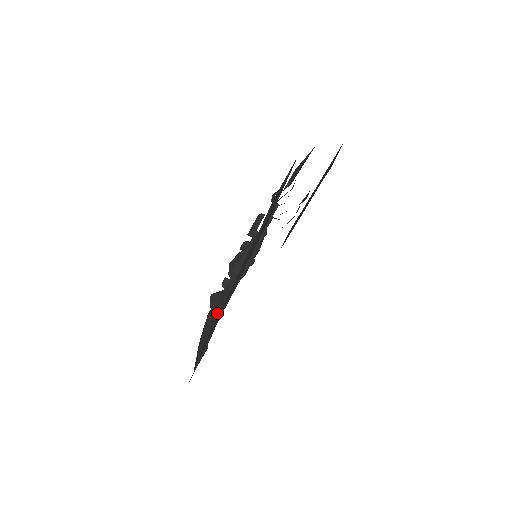
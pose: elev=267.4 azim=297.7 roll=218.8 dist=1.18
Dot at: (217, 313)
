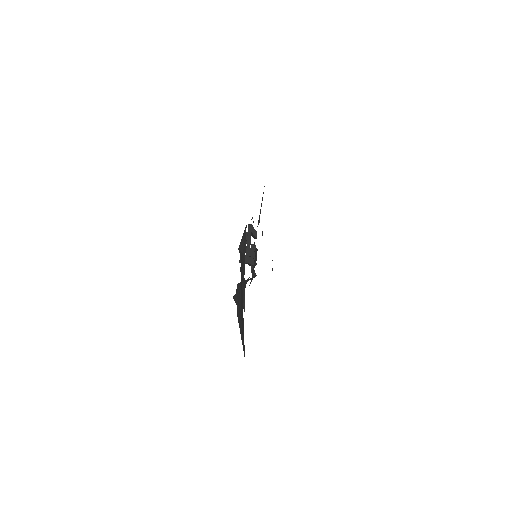
Dot at: (244, 230)
